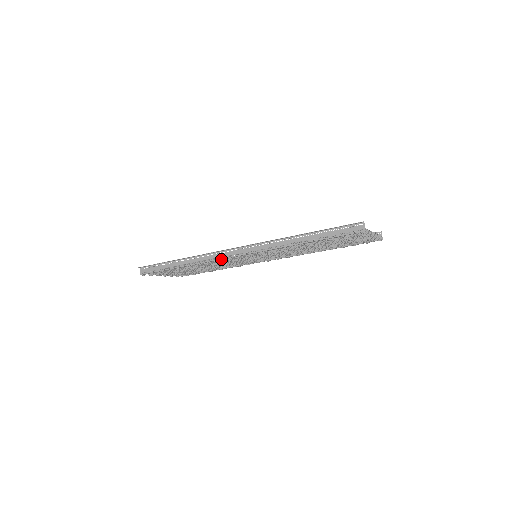
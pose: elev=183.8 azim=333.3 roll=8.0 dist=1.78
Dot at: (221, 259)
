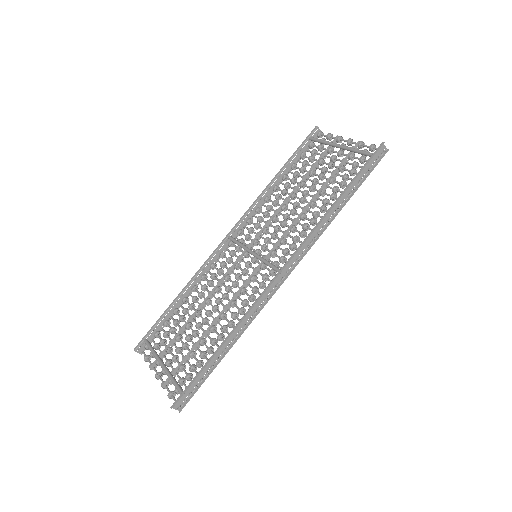
Dot at: (269, 298)
